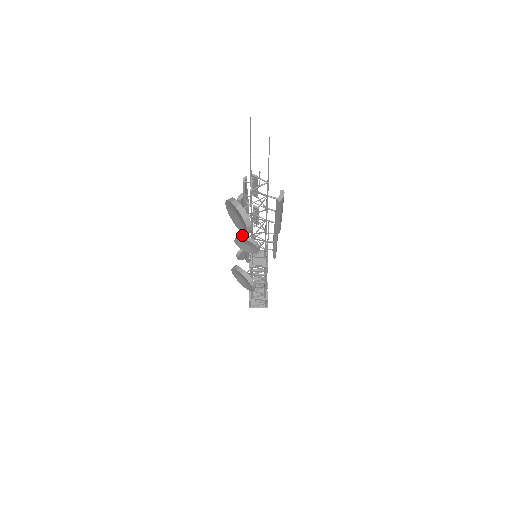
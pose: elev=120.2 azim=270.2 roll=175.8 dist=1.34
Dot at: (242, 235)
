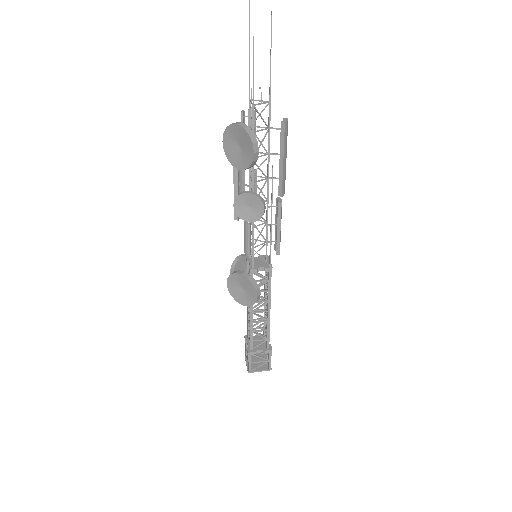
Dot at: (243, 191)
